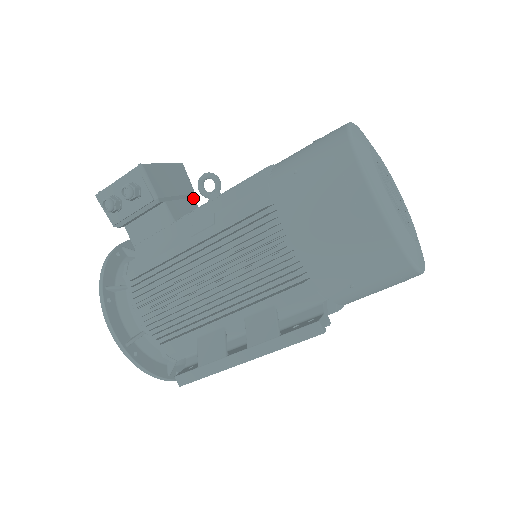
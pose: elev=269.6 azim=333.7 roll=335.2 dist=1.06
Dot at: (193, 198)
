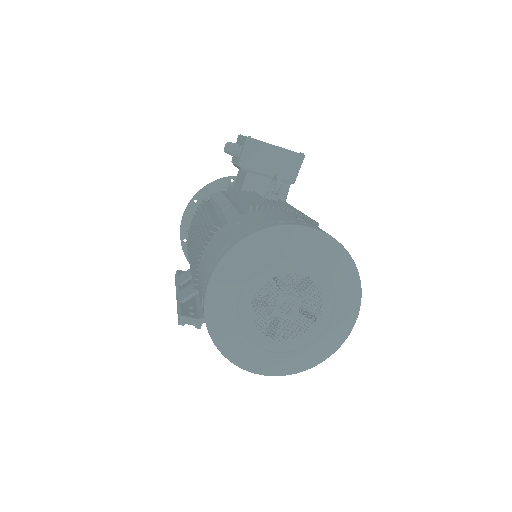
Dot at: (289, 185)
